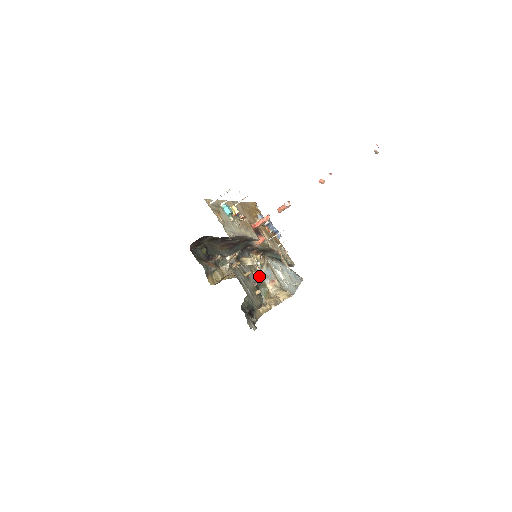
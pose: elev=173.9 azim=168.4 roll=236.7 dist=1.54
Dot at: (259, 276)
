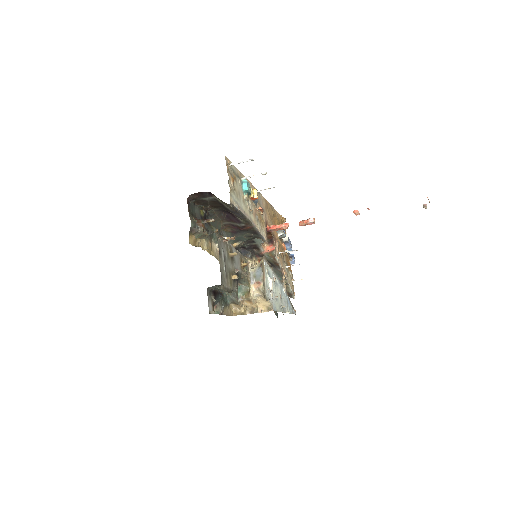
Dot at: (247, 272)
